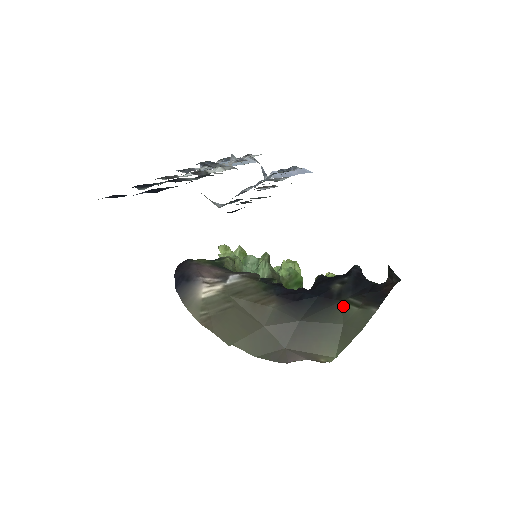
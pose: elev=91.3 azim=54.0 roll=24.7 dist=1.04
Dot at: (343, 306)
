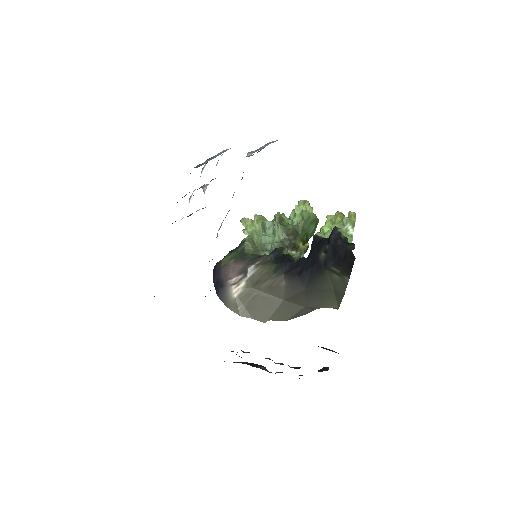
Dot at: (329, 274)
